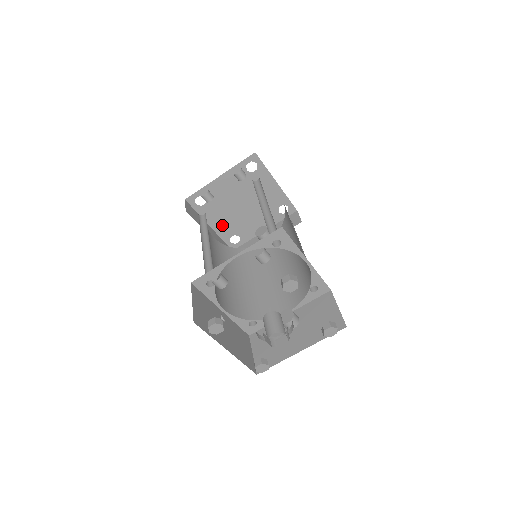
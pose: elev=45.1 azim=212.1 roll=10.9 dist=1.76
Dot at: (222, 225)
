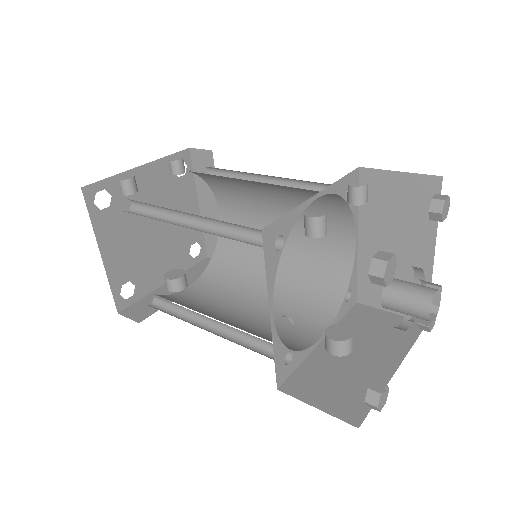
Dot at: (118, 257)
